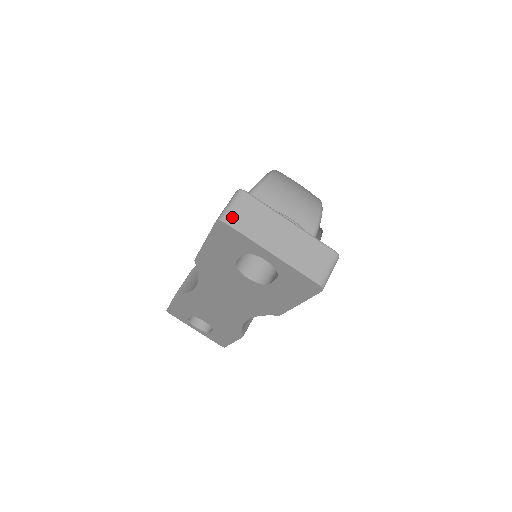
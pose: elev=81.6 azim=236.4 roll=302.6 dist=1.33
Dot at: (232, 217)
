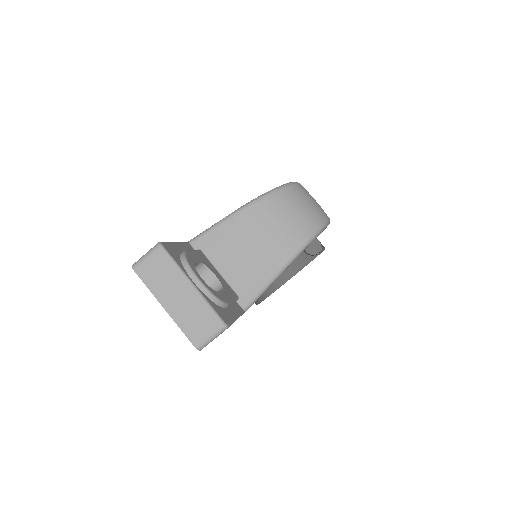
Dot at: (142, 268)
